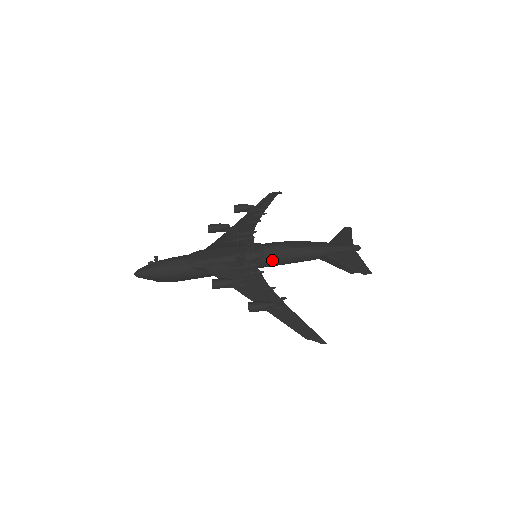
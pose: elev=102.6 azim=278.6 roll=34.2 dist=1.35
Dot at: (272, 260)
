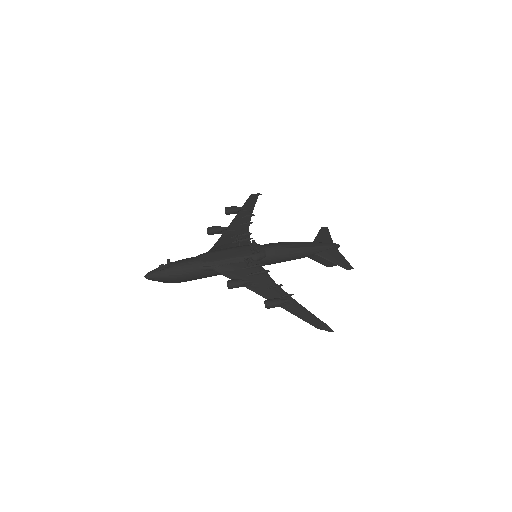
Dot at: (272, 260)
